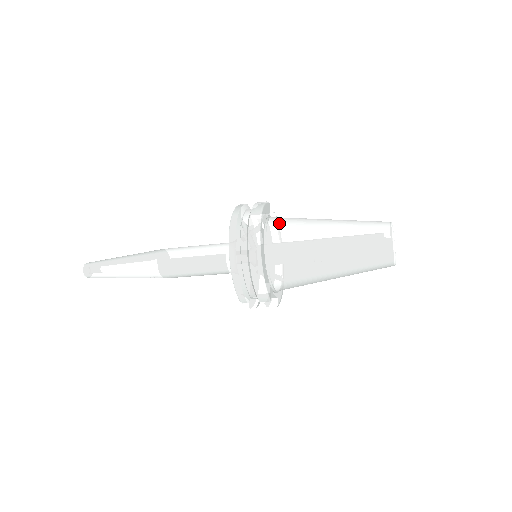
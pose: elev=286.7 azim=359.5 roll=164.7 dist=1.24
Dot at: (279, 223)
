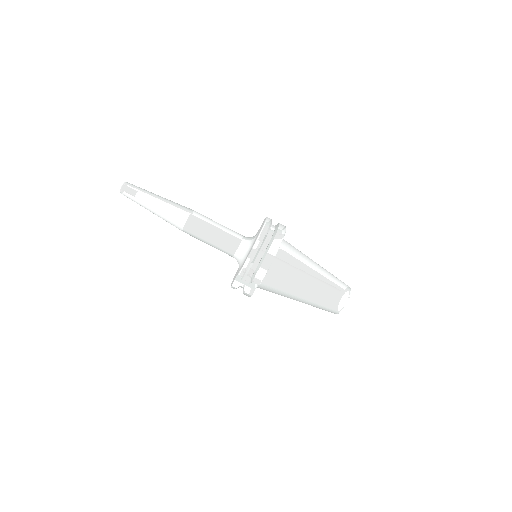
Dot at: (289, 243)
